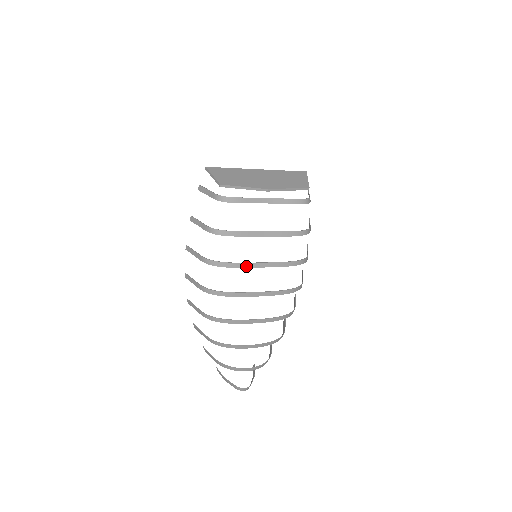
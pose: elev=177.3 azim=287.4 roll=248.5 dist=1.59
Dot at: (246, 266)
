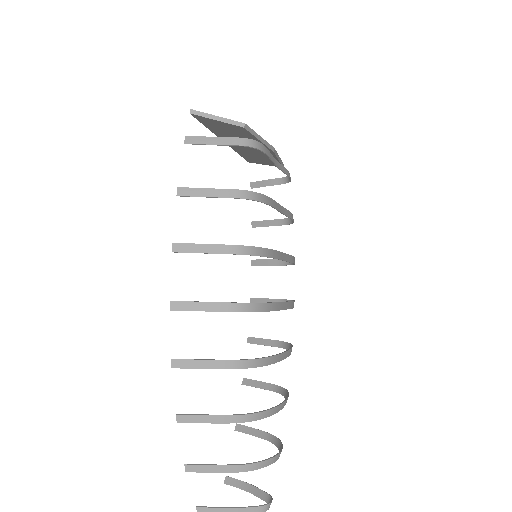
Dot at: (278, 257)
